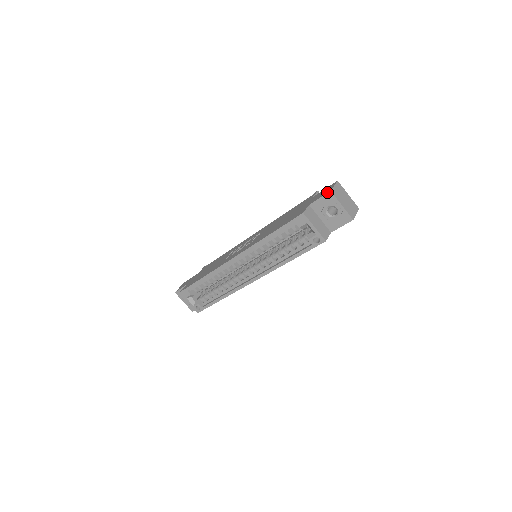
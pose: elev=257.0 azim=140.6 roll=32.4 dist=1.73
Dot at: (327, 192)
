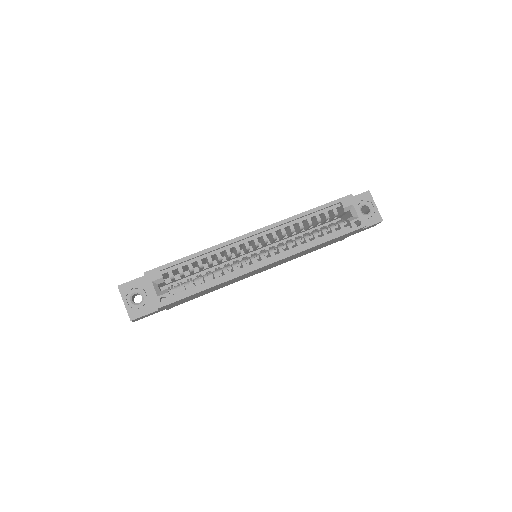
Dot at: occluded
